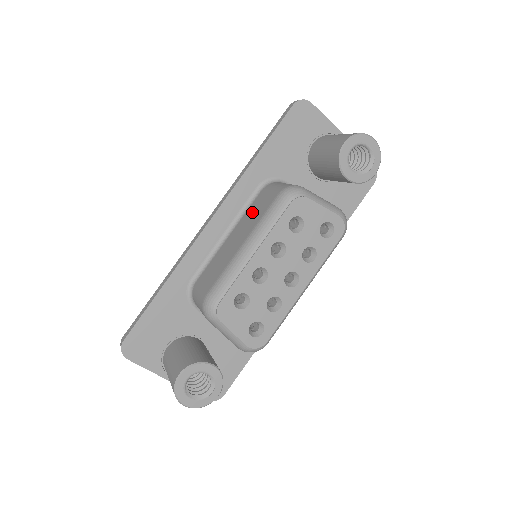
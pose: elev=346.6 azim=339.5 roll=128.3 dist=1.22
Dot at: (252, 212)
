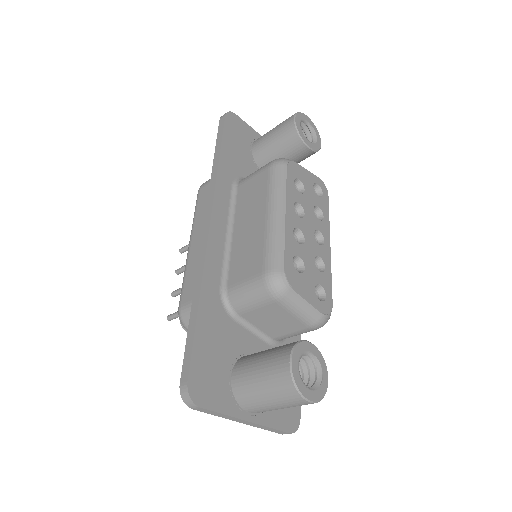
Dot at: (247, 200)
